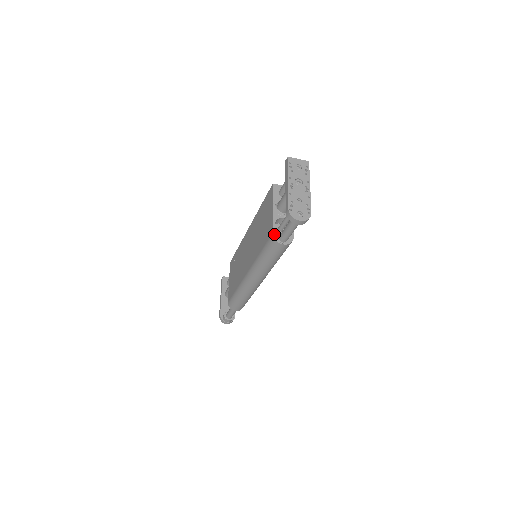
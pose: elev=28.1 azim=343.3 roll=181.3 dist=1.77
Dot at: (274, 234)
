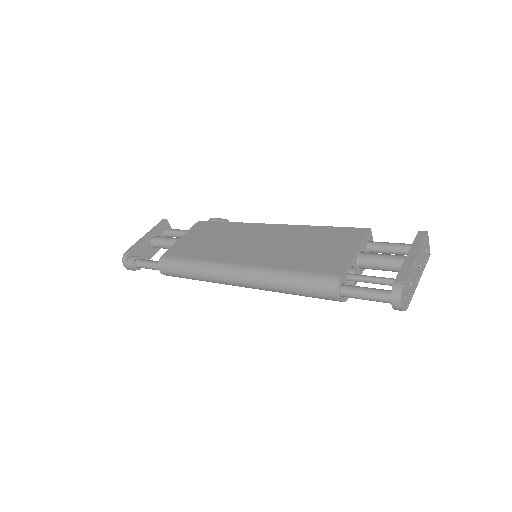
Dot at: (342, 278)
